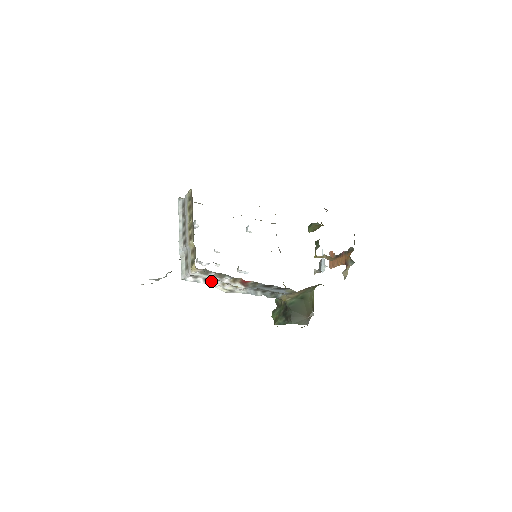
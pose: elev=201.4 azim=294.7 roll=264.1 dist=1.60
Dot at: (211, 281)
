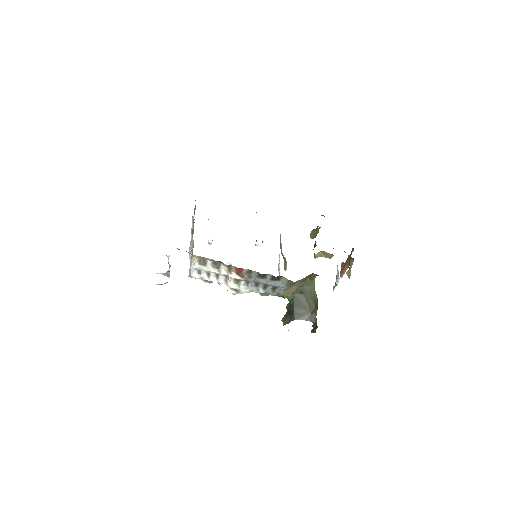
Dot at: (214, 277)
